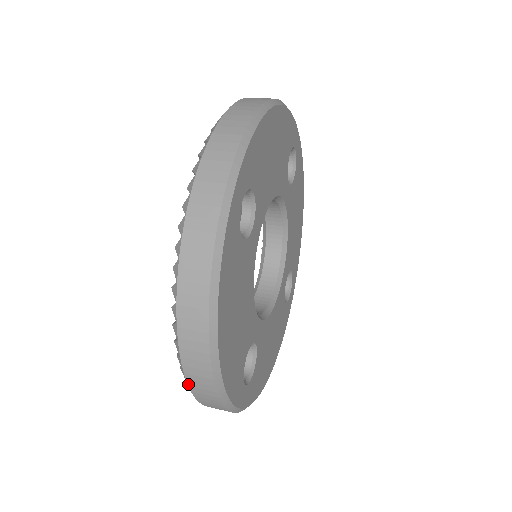
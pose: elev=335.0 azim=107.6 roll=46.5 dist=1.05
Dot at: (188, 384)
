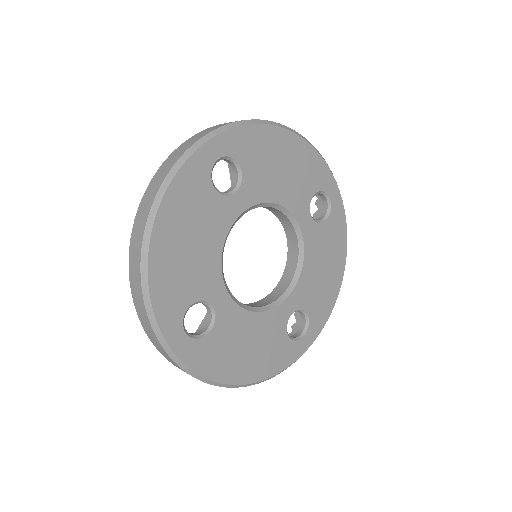
Dot at: (130, 282)
